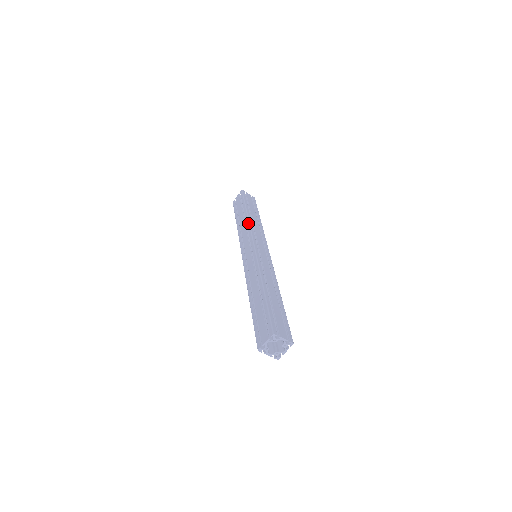
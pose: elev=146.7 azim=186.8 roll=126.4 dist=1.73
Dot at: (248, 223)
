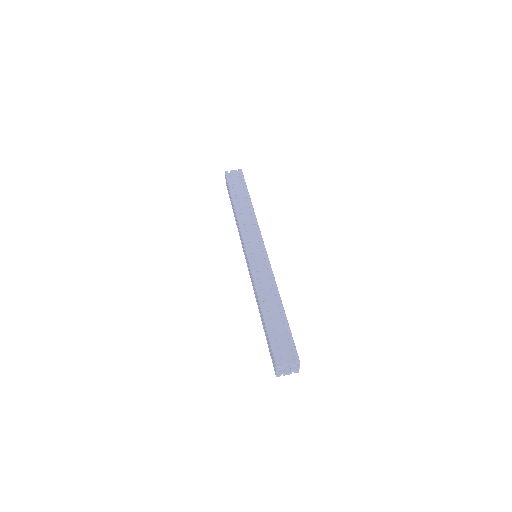
Dot at: (255, 217)
